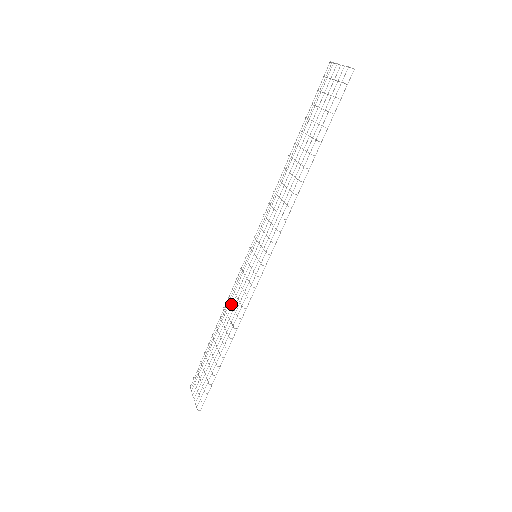
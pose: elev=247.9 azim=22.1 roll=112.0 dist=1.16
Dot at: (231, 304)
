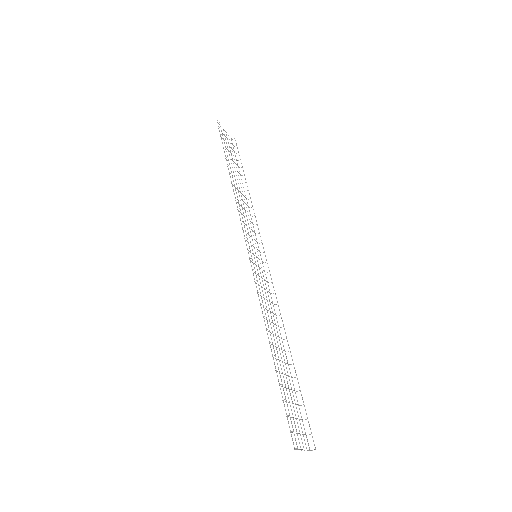
Dot at: (271, 312)
